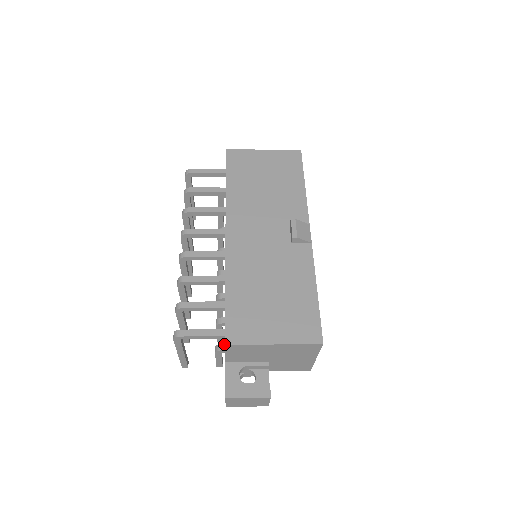
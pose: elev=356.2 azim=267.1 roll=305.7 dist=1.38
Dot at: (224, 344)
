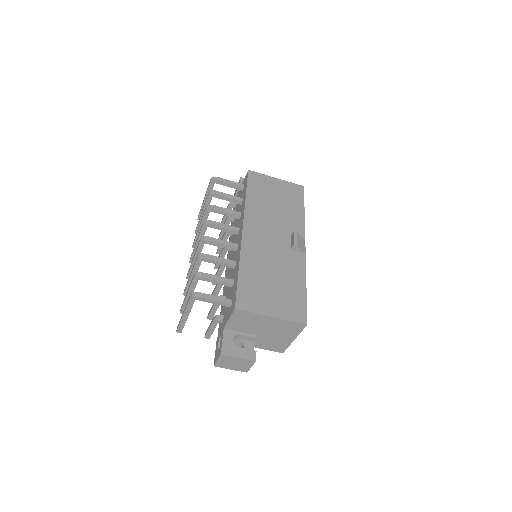
Dot at: (235, 308)
